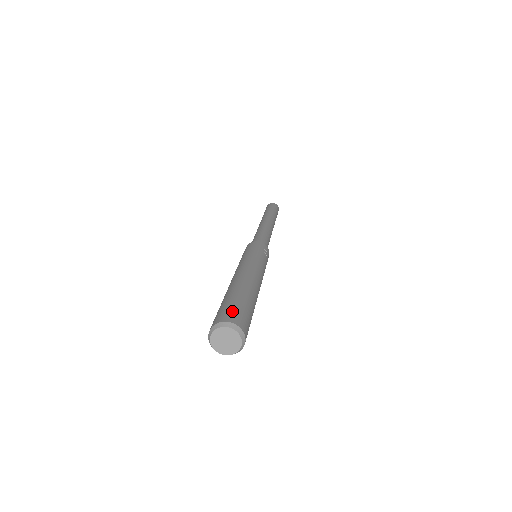
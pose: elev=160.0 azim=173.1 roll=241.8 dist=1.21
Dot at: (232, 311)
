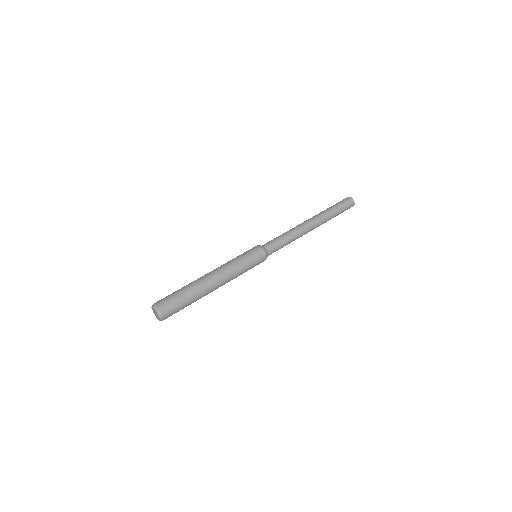
Dot at: (171, 307)
